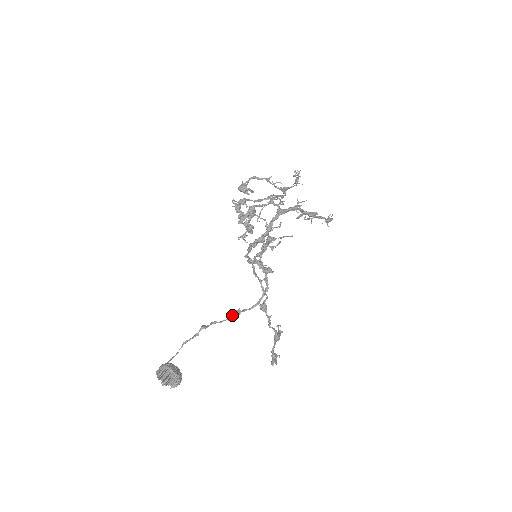
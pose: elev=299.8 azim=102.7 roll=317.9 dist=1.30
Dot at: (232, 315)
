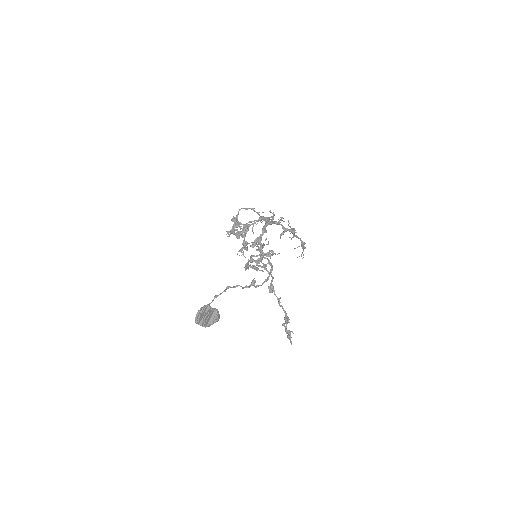
Dot at: (248, 286)
